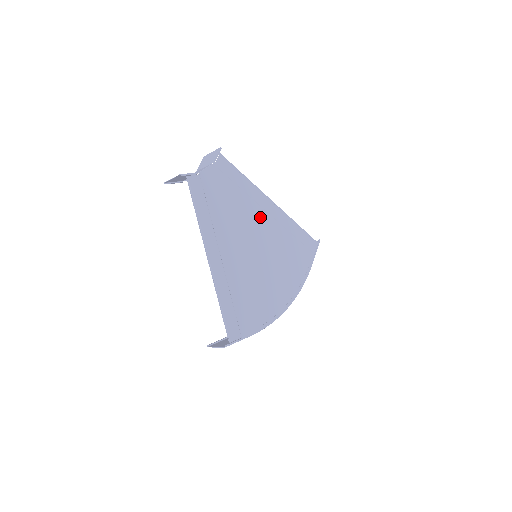
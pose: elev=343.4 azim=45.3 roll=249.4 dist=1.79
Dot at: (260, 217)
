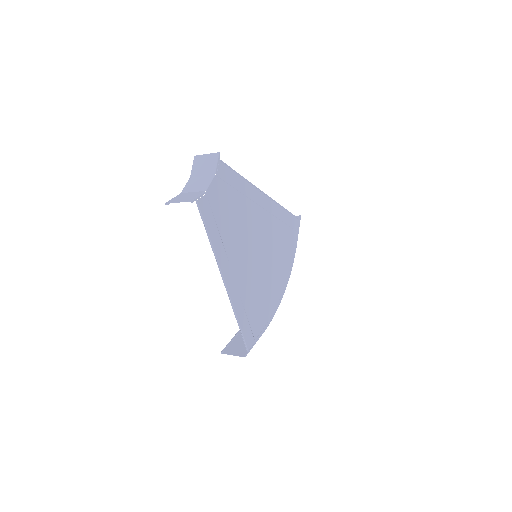
Dot at: (257, 215)
